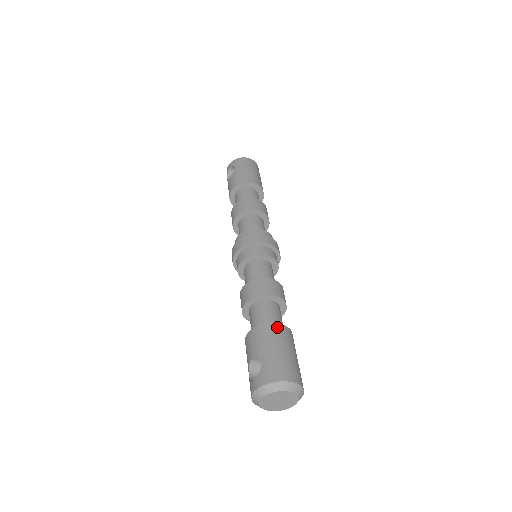
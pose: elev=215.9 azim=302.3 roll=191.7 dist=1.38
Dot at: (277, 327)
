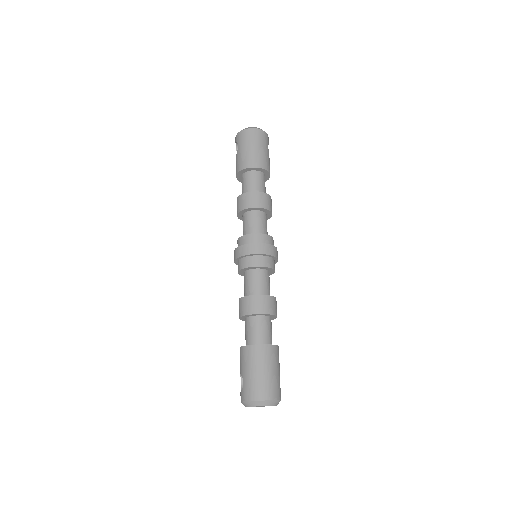
Dot at: (257, 348)
